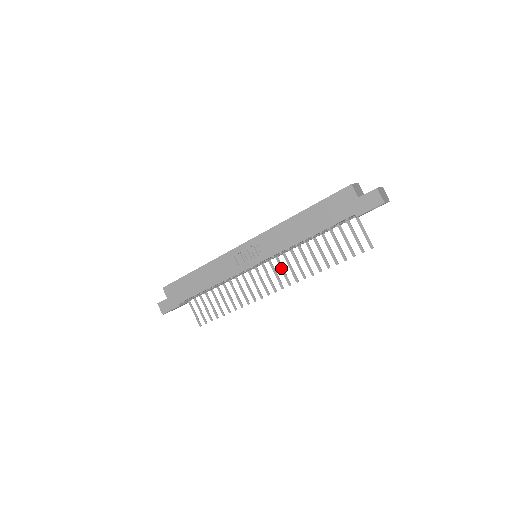
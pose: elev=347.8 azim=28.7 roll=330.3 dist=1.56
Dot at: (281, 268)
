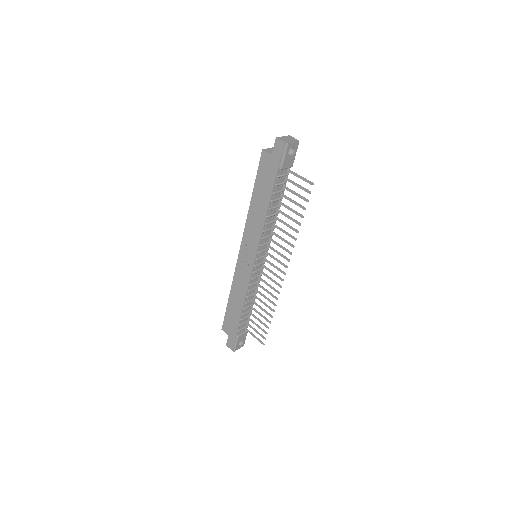
Dot at: (276, 252)
